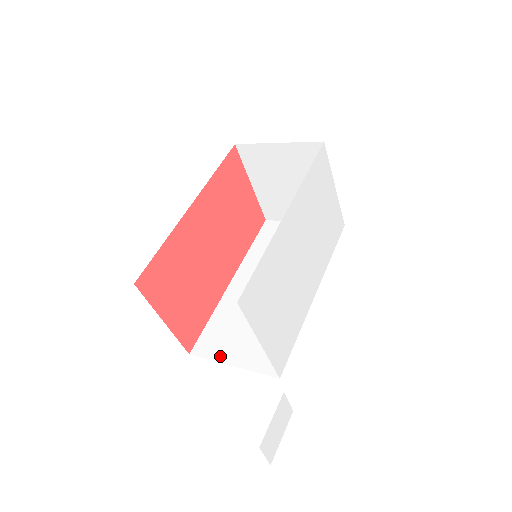
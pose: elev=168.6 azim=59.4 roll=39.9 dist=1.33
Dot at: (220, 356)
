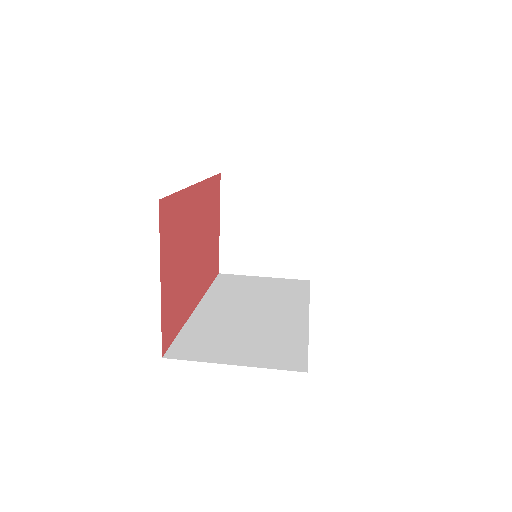
Dot at: (212, 358)
